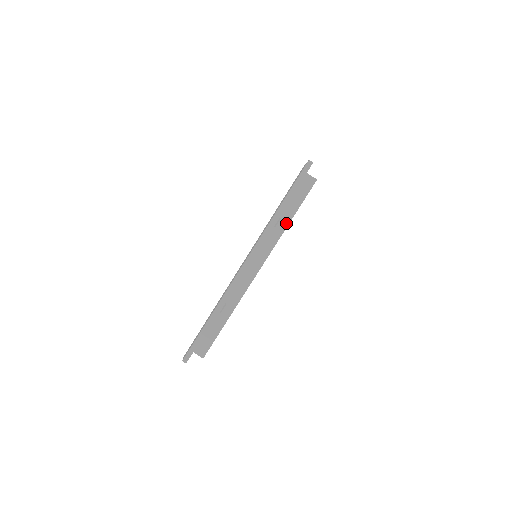
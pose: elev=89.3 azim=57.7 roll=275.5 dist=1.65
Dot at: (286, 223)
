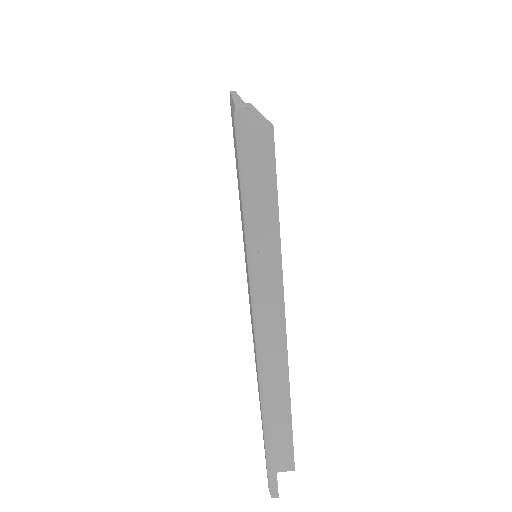
Dot at: (250, 106)
